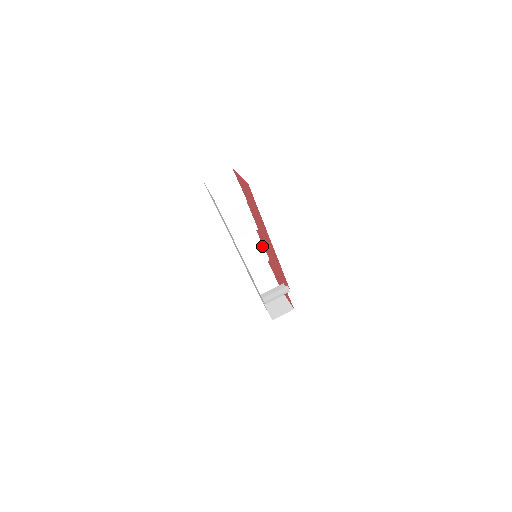
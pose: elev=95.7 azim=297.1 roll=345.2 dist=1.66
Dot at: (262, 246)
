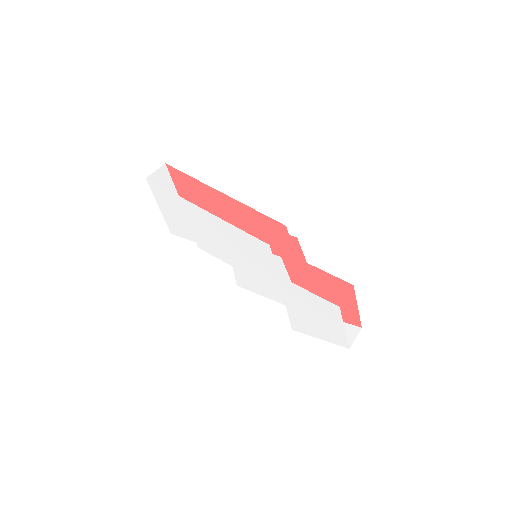
Dot at: occluded
